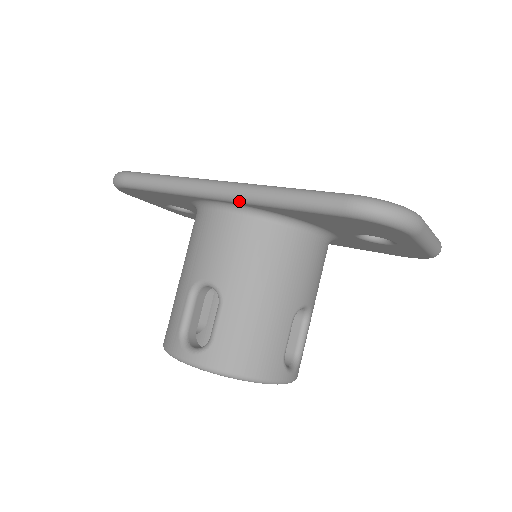
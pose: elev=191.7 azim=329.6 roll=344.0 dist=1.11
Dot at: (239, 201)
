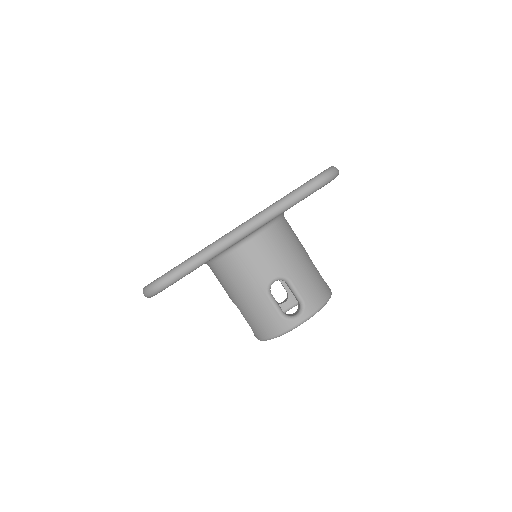
Dot at: (261, 226)
